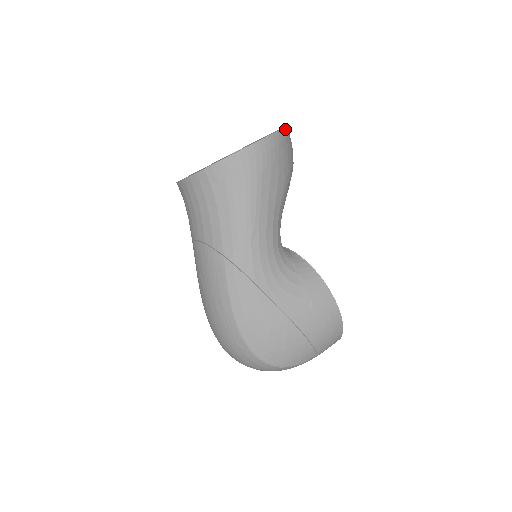
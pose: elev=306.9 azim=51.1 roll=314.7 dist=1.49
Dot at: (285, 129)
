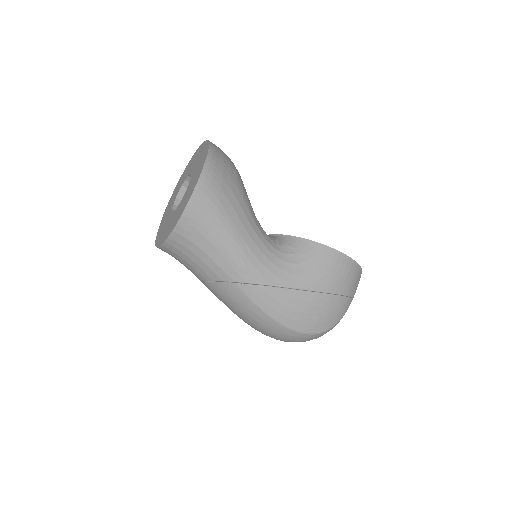
Dot at: (210, 148)
